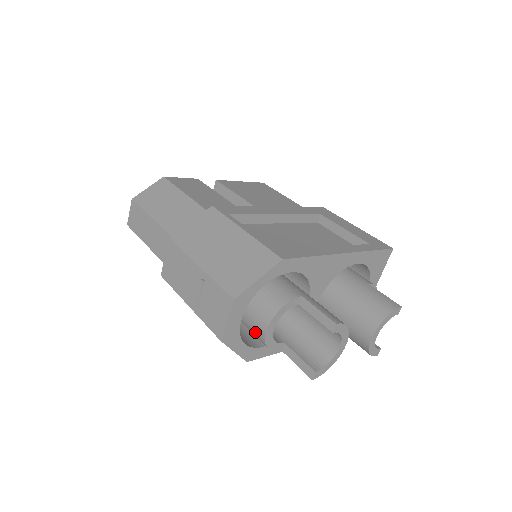
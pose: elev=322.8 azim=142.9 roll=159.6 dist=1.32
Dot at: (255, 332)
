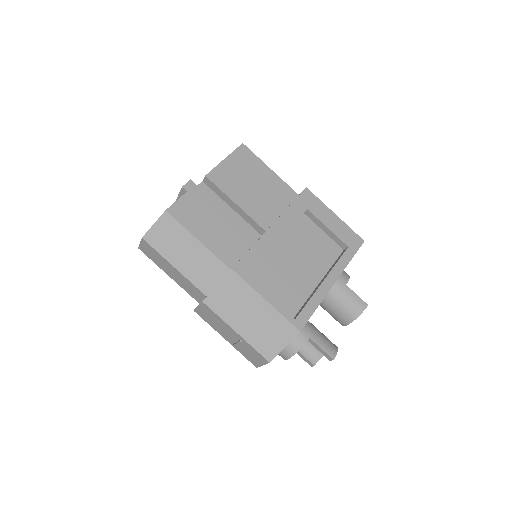
Dot at: occluded
